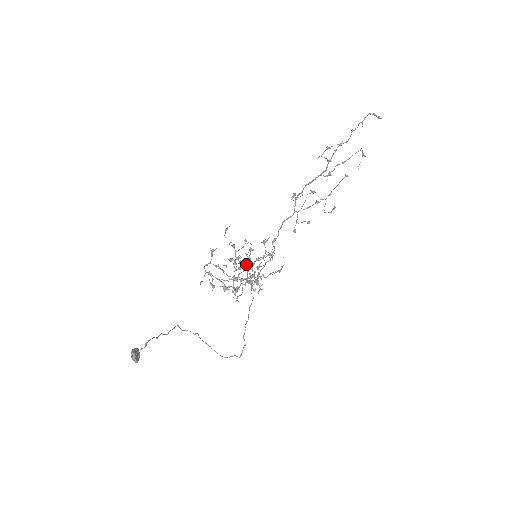
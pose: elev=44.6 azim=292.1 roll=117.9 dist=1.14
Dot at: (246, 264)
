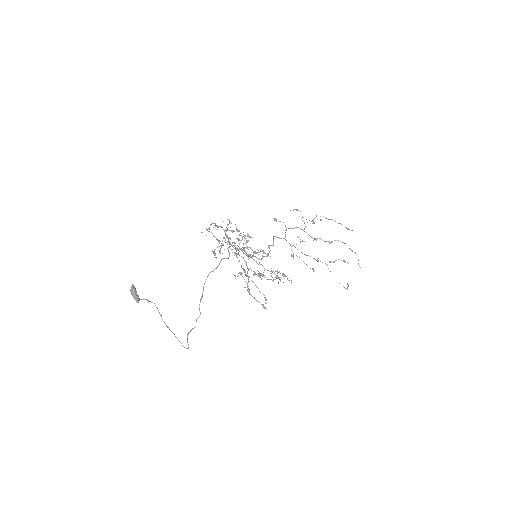
Dot at: occluded
